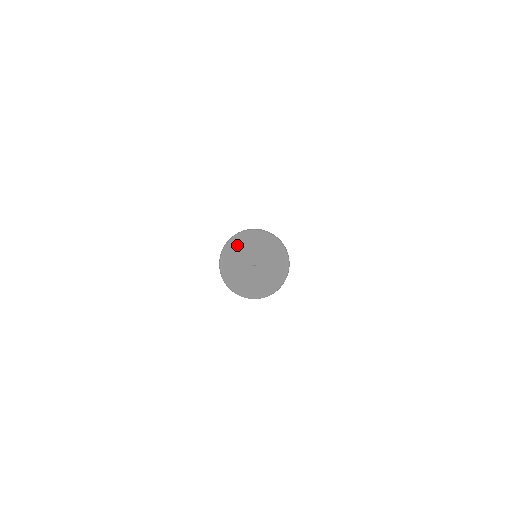
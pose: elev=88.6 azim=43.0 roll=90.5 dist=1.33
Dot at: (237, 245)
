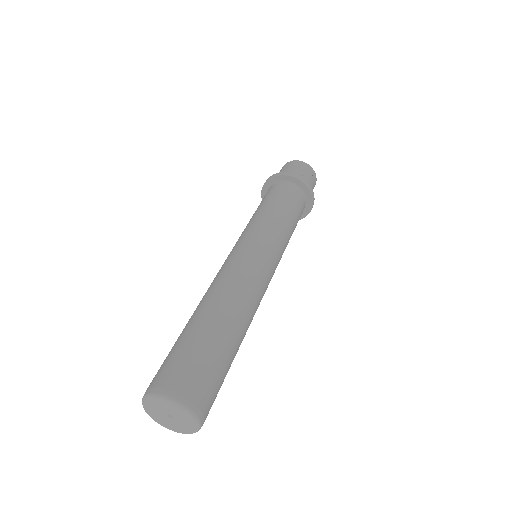
Dot at: (172, 405)
